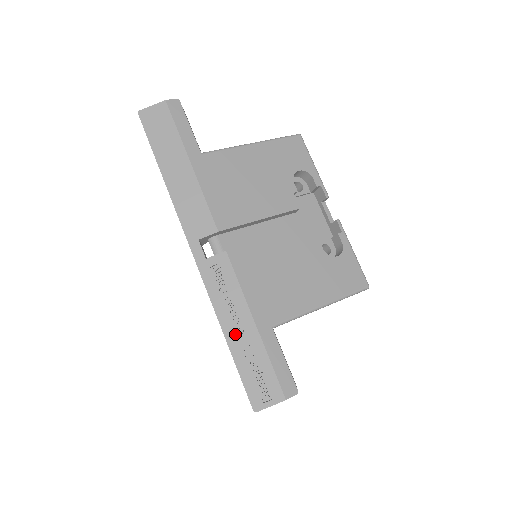
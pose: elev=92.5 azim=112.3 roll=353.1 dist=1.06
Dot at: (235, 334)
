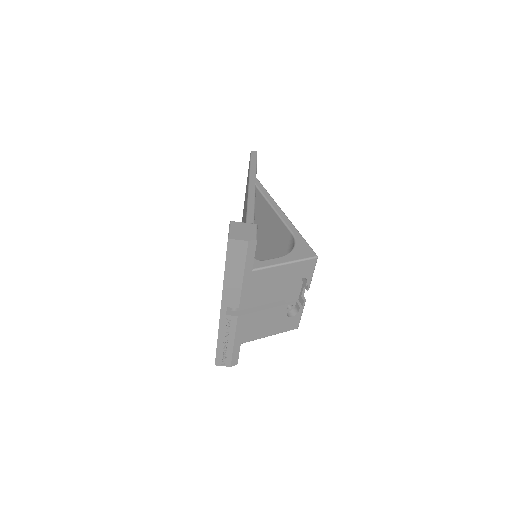
Dot at: (223, 343)
